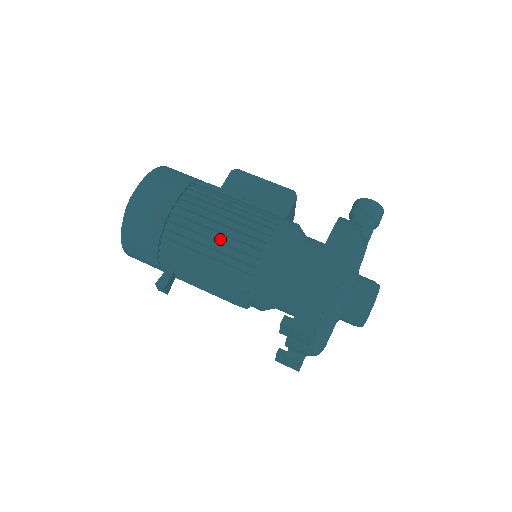
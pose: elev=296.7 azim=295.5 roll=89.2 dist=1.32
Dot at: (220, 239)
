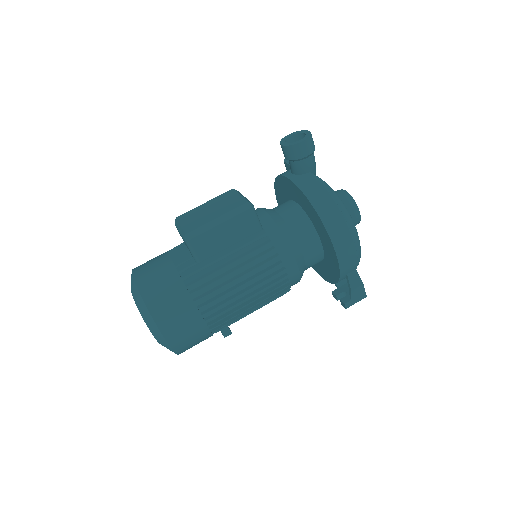
Dot at: occluded
